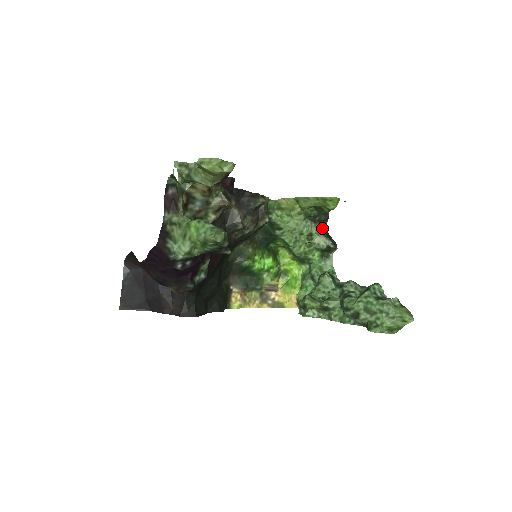
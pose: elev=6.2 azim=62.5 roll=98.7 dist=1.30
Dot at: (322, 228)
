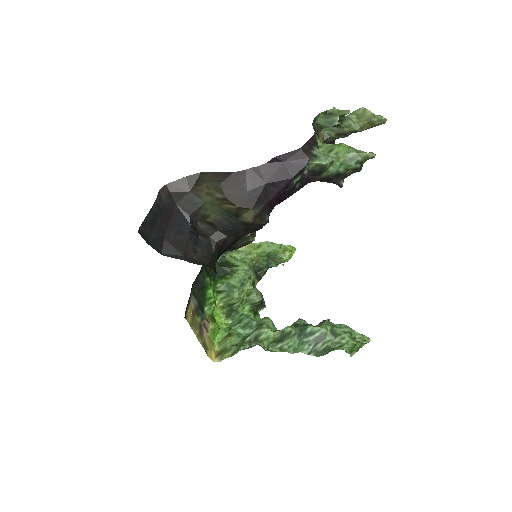
Dot at: occluded
